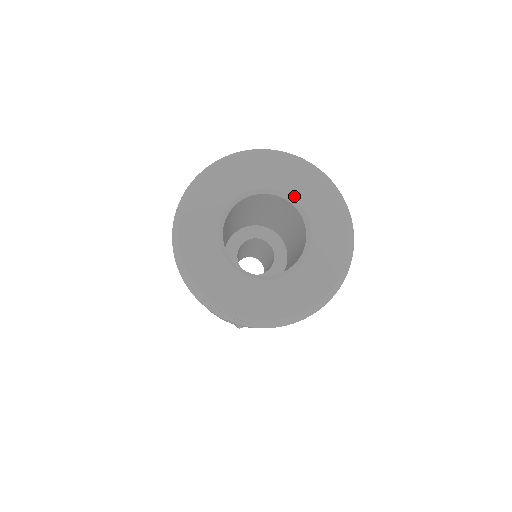
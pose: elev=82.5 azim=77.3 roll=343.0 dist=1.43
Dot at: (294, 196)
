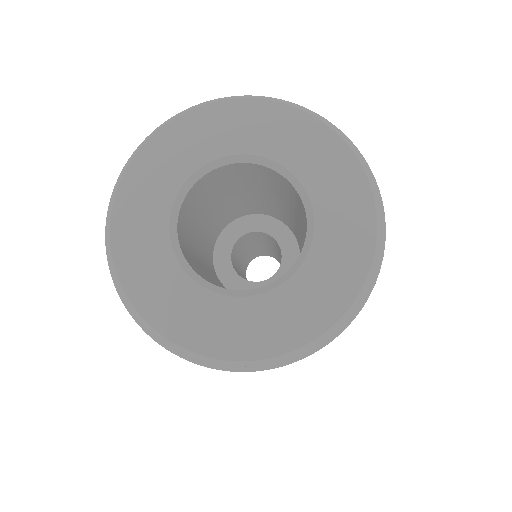
Dot at: (257, 152)
